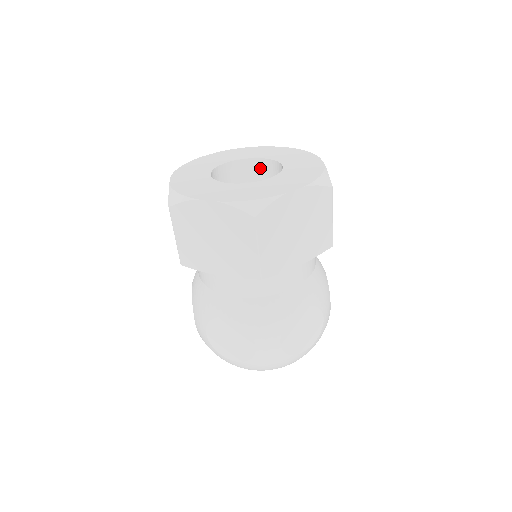
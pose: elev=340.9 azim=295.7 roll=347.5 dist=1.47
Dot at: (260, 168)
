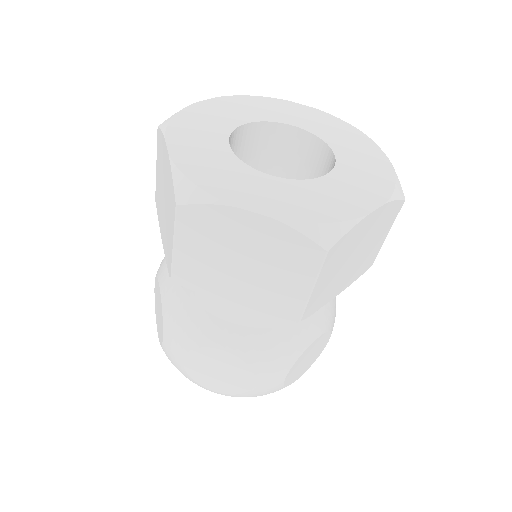
Dot at: (325, 160)
